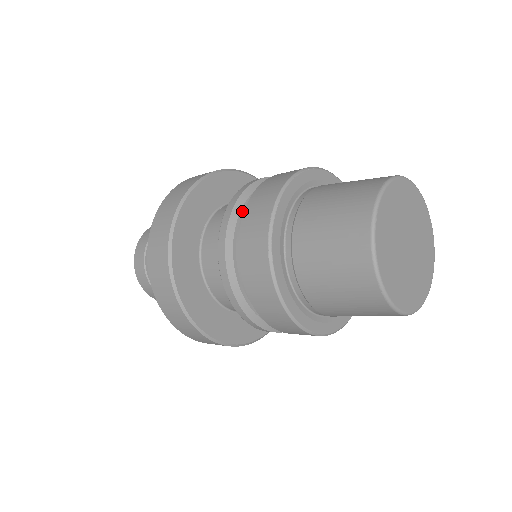
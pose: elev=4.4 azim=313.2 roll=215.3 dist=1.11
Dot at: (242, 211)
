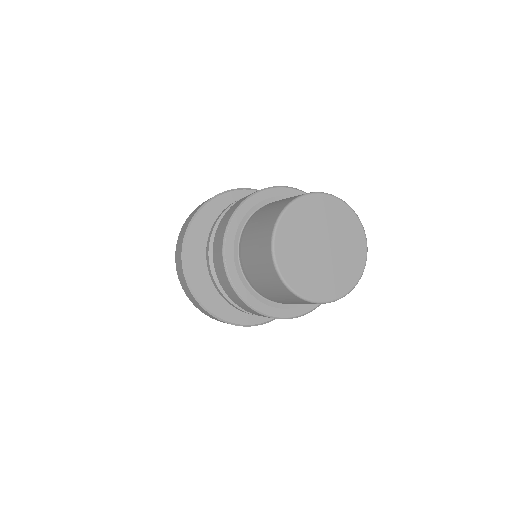
Dot at: occluded
